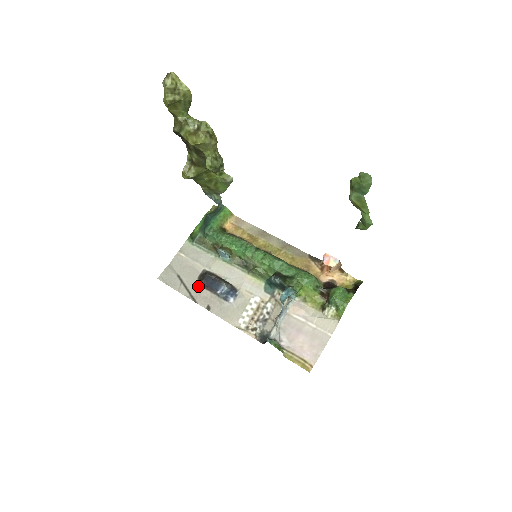
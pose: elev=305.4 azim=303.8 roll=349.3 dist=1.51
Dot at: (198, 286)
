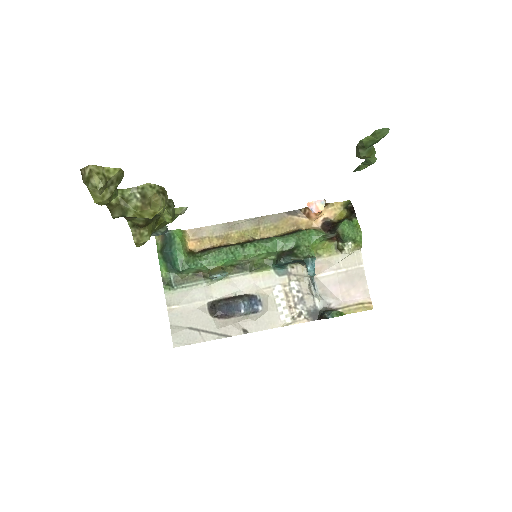
Dot at: (218, 322)
